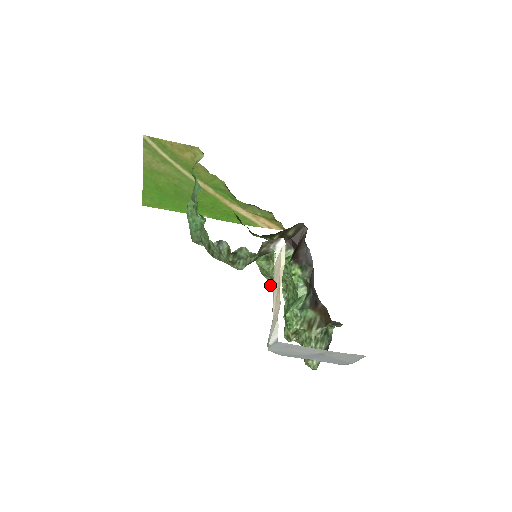
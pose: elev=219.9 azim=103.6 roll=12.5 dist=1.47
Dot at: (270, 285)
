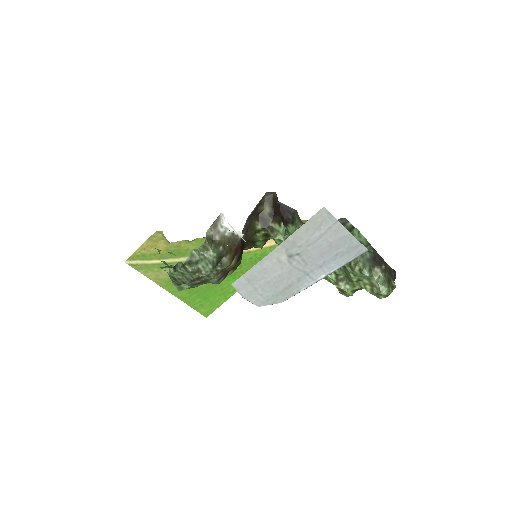
Dot at: occluded
